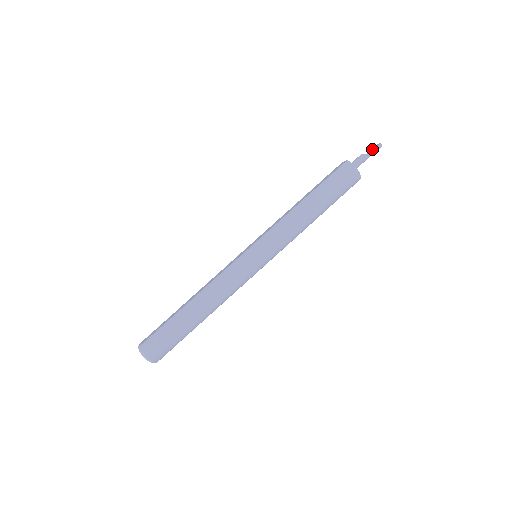
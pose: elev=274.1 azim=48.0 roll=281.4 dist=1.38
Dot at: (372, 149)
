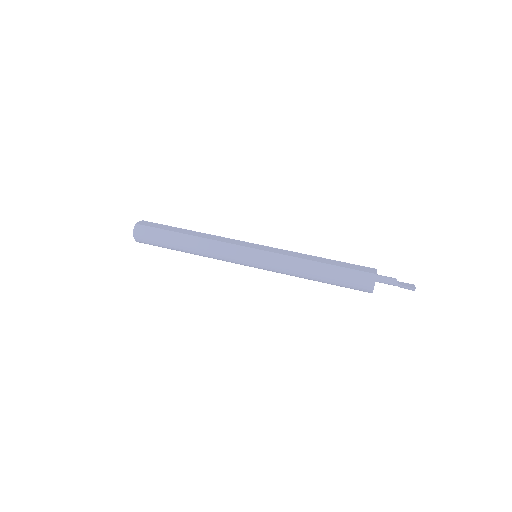
Dot at: (406, 284)
